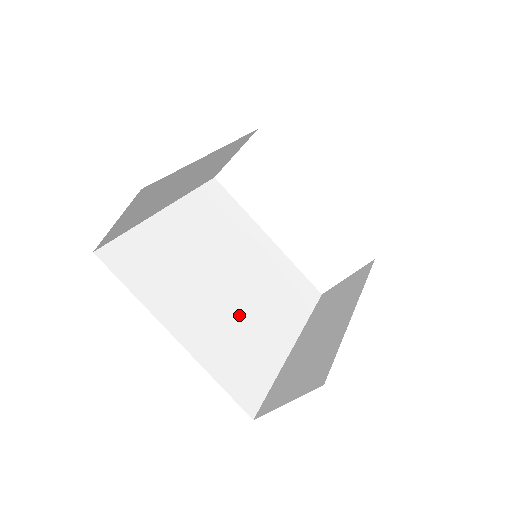
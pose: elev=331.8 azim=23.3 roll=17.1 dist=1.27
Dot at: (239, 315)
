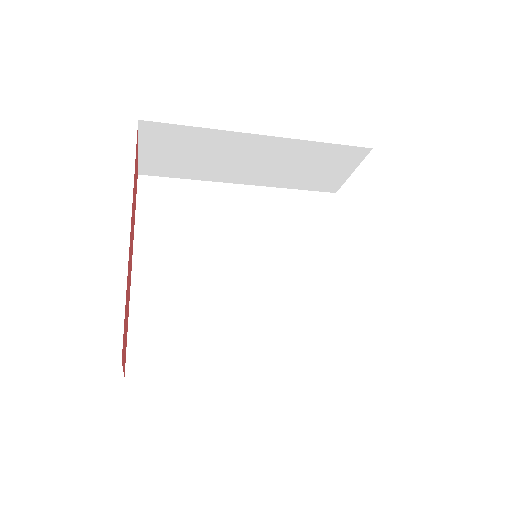
Dot at: (216, 302)
